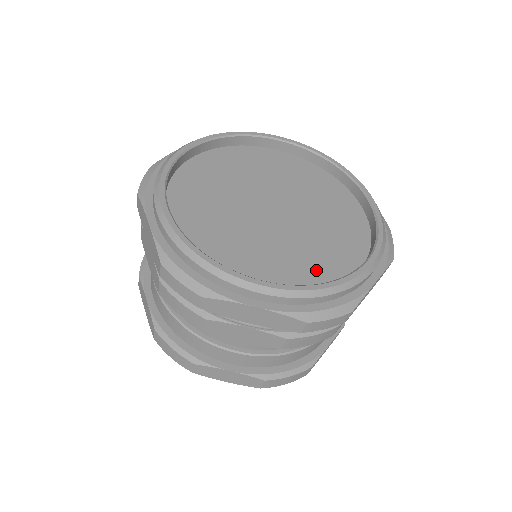
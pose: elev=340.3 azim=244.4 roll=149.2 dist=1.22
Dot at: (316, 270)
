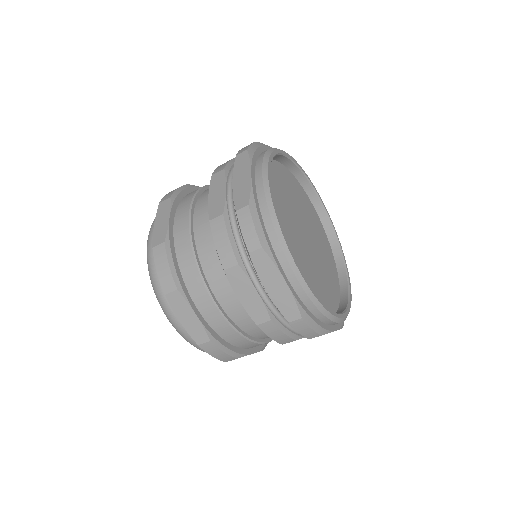
Dot at: occluded
